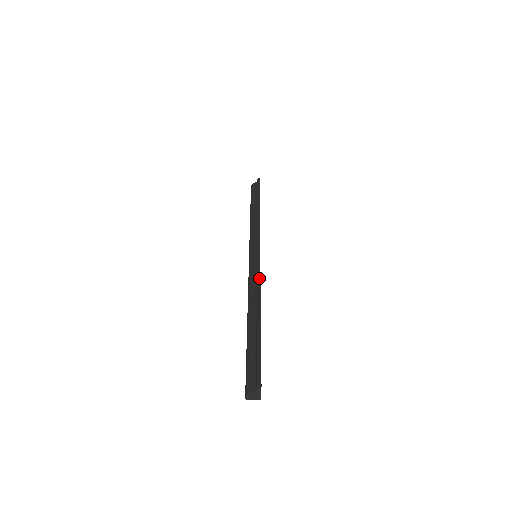
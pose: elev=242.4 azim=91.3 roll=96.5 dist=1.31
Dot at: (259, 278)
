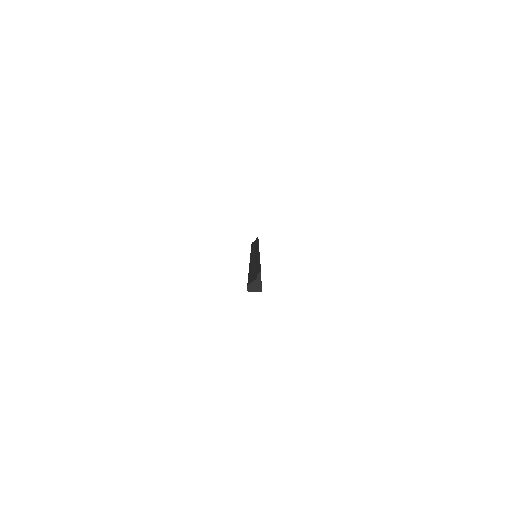
Dot at: (258, 253)
